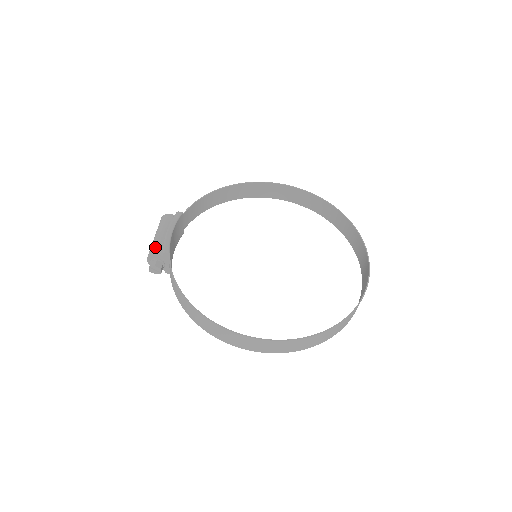
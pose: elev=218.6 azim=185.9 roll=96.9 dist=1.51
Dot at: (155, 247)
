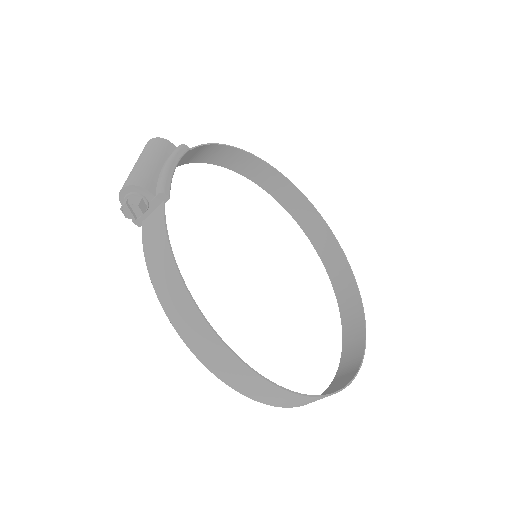
Dot at: (145, 177)
